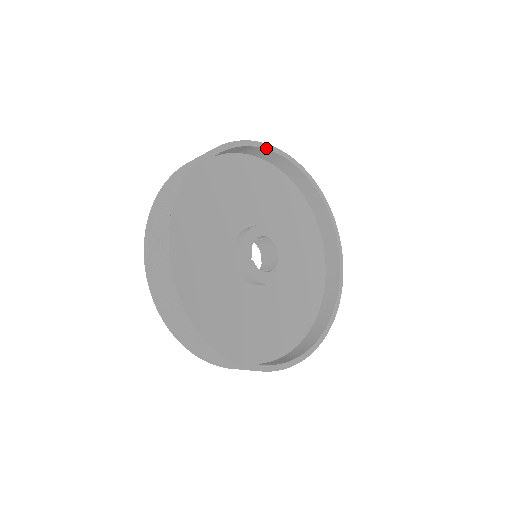
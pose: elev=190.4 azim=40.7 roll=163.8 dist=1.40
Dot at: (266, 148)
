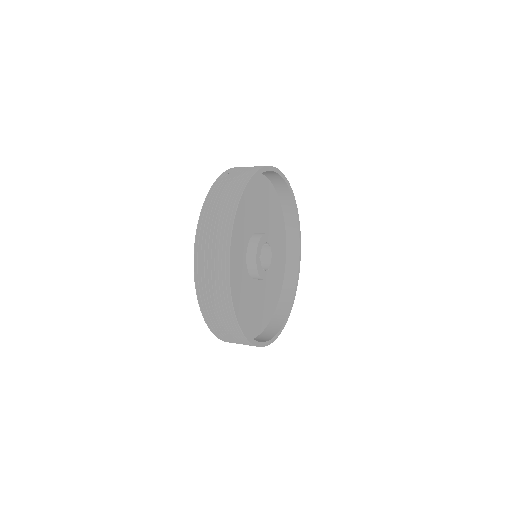
Dot at: (284, 178)
